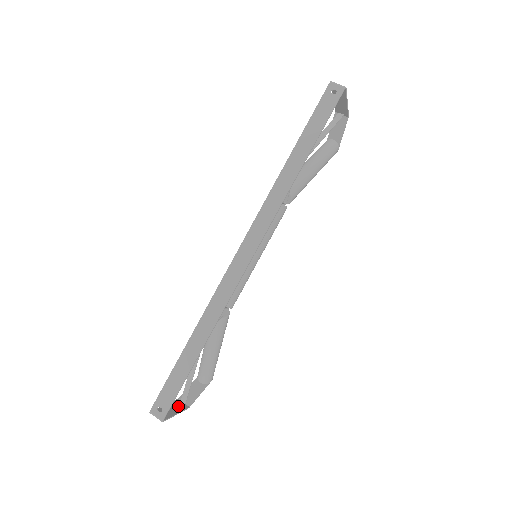
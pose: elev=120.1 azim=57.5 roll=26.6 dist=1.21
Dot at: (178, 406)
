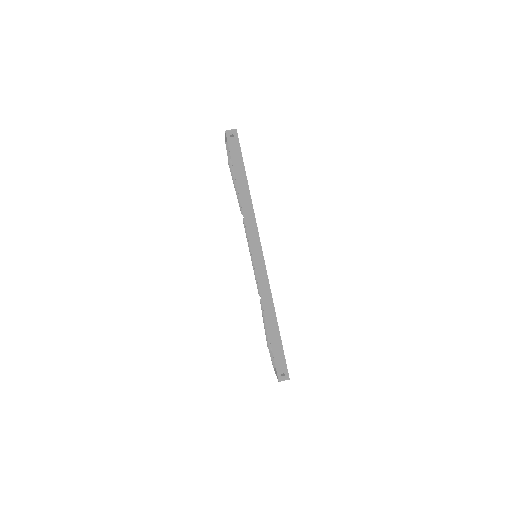
Dot at: occluded
